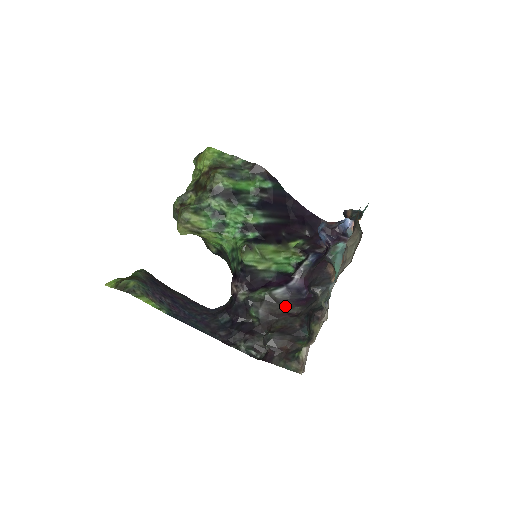
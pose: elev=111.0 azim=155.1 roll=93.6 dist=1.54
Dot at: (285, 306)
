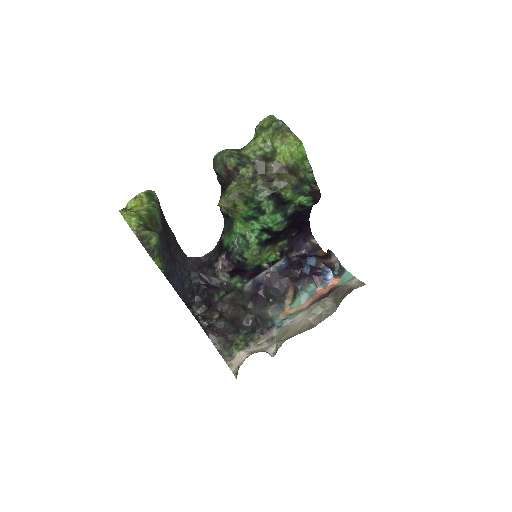
Dot at: (244, 298)
